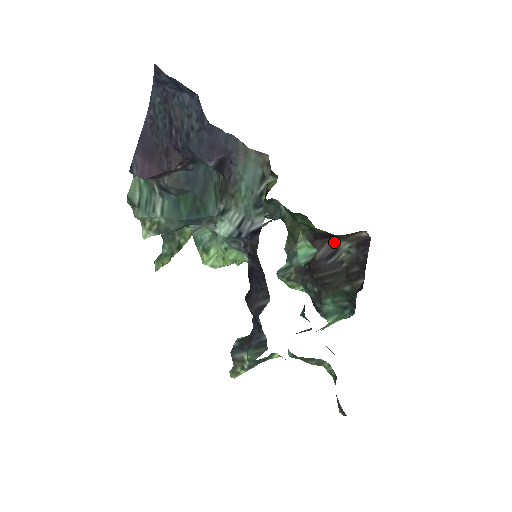
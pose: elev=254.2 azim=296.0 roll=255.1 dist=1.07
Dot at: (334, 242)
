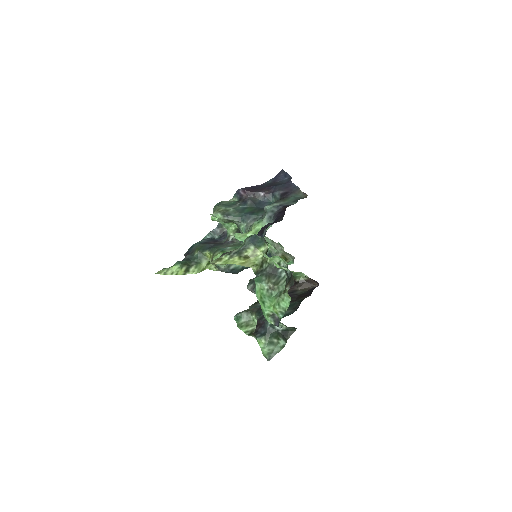
Dot at: (294, 290)
